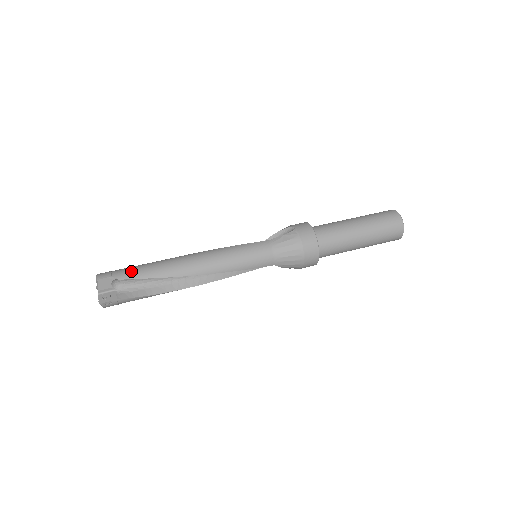
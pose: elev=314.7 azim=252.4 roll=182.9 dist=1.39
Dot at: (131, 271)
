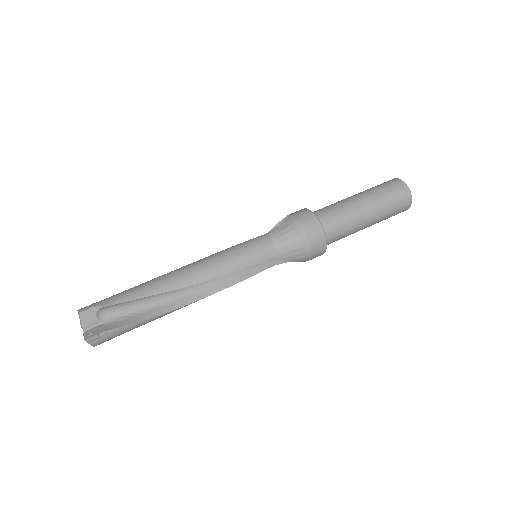
Dot at: (116, 296)
